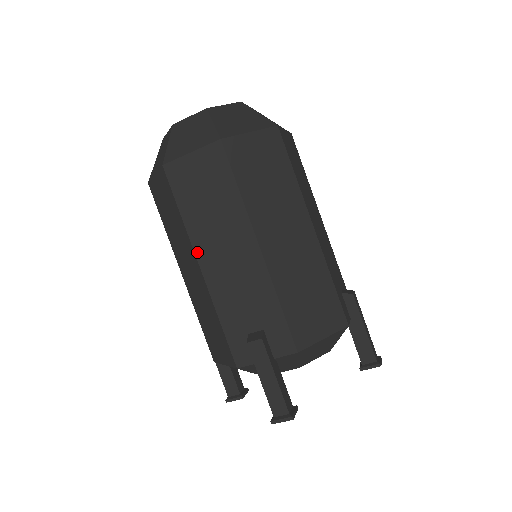
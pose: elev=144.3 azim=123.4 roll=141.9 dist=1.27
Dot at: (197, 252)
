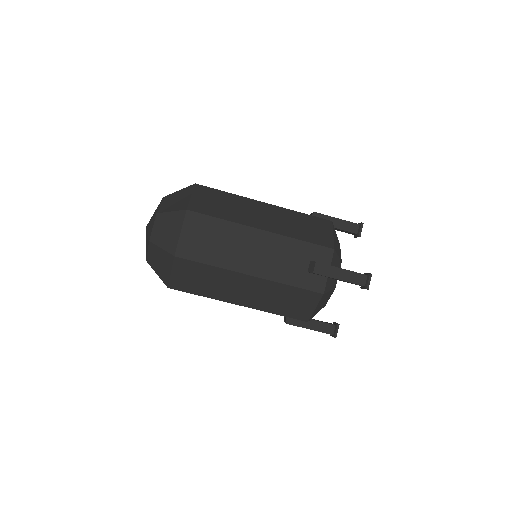
Dot at: (240, 271)
